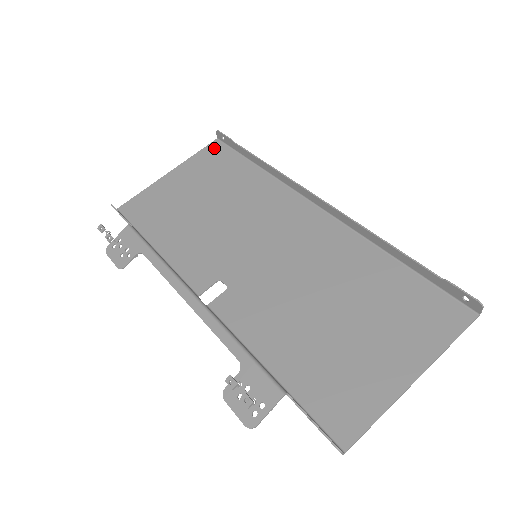
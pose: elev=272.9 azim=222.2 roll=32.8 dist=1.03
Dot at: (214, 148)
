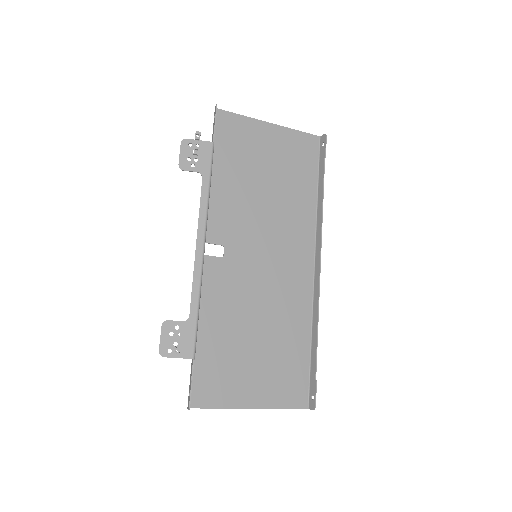
Dot at: (311, 142)
